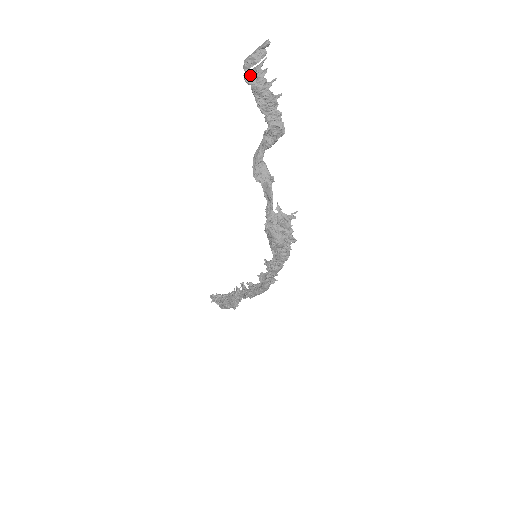
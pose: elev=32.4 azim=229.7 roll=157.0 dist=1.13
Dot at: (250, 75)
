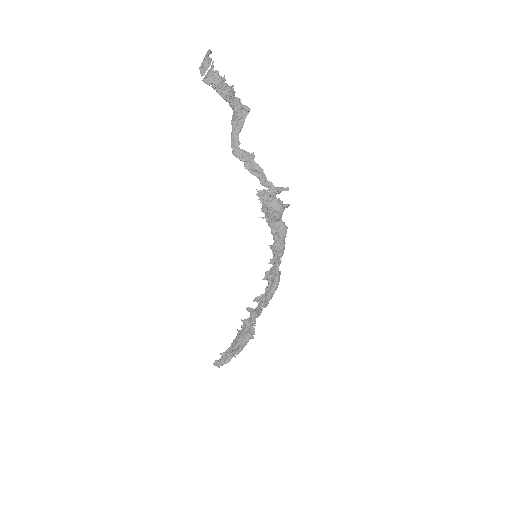
Dot at: (208, 77)
